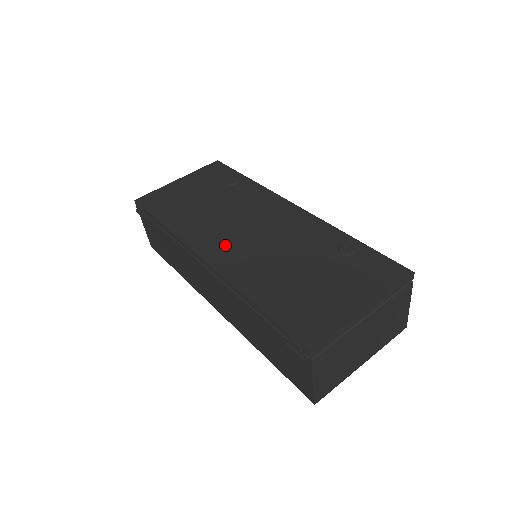
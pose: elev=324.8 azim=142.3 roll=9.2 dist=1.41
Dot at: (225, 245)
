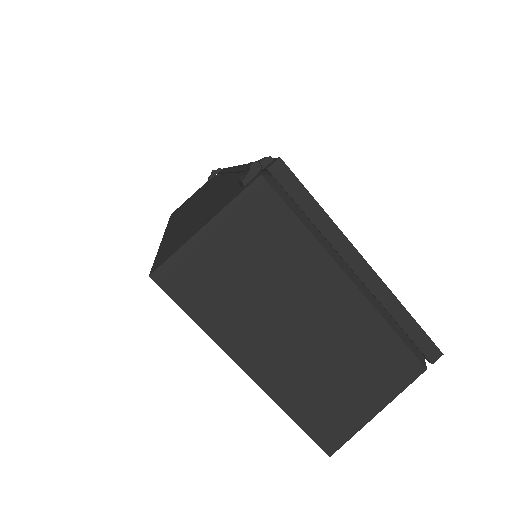
Dot at: occluded
